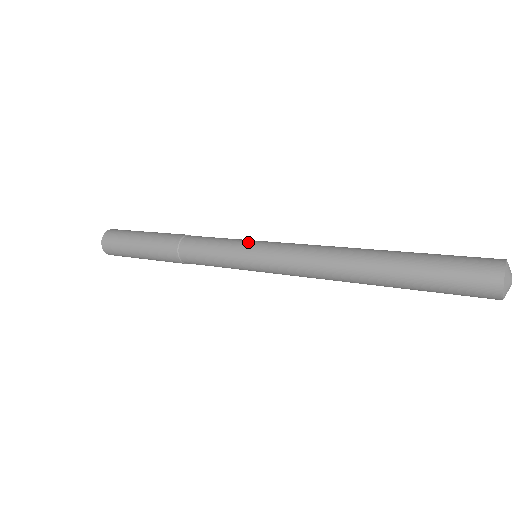
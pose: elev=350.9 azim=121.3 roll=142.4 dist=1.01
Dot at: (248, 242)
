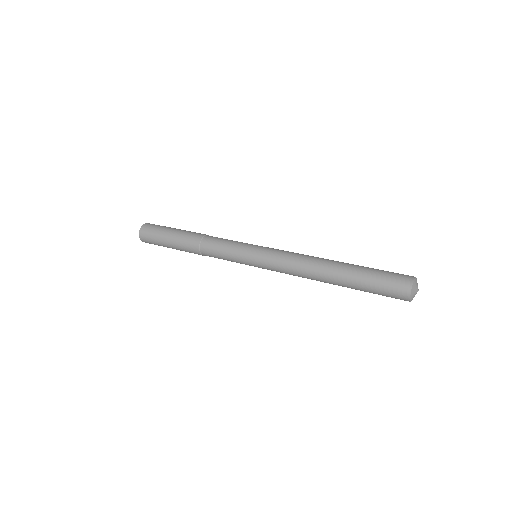
Dot at: (251, 246)
